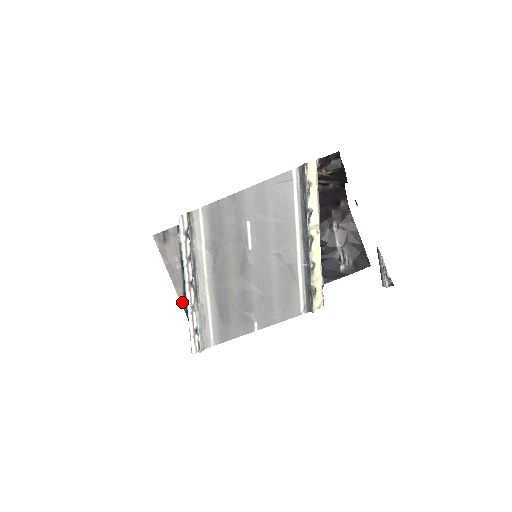
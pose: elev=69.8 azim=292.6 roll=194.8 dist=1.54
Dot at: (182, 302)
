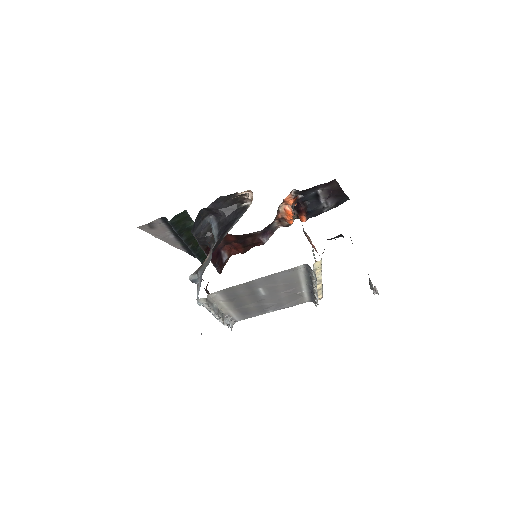
Dot at: (182, 250)
